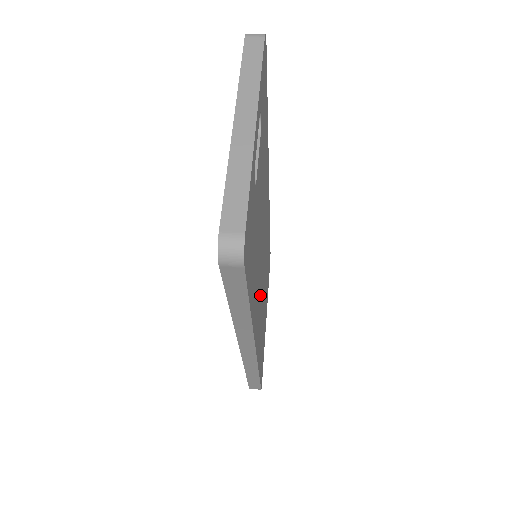
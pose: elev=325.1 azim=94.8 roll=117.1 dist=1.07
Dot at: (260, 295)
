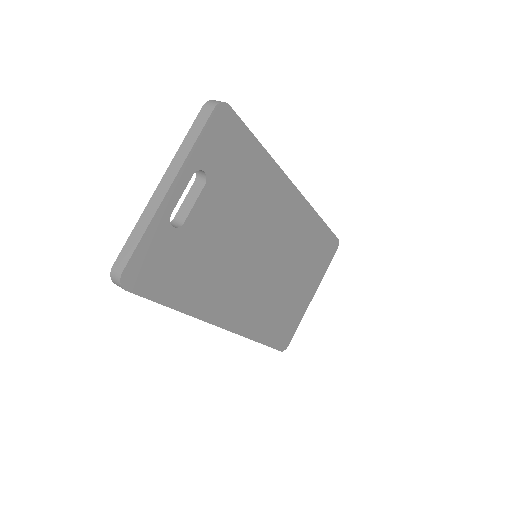
Dot at: (247, 288)
